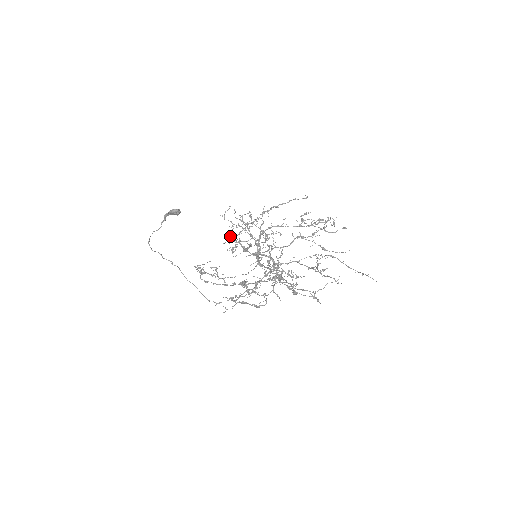
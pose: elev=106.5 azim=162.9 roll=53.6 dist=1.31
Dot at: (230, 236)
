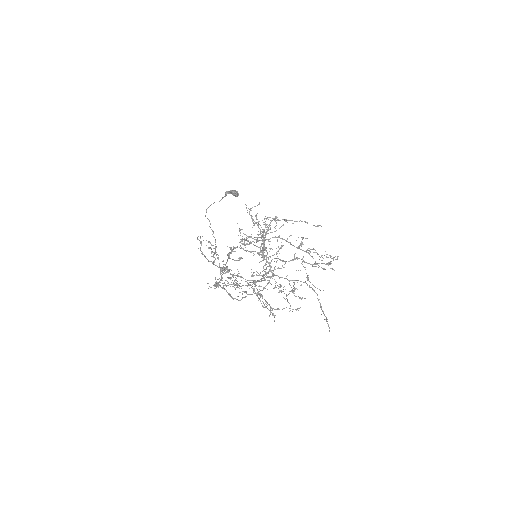
Dot at: (260, 233)
